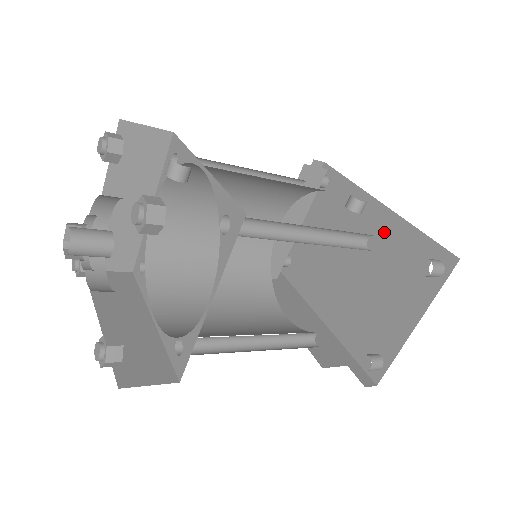
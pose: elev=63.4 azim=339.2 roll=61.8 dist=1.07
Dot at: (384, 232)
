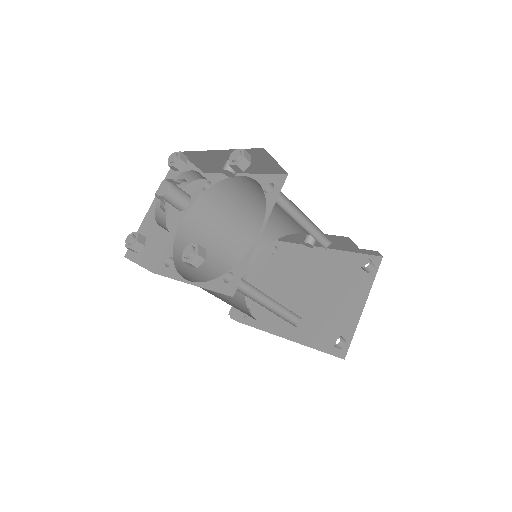
Dot at: (328, 262)
